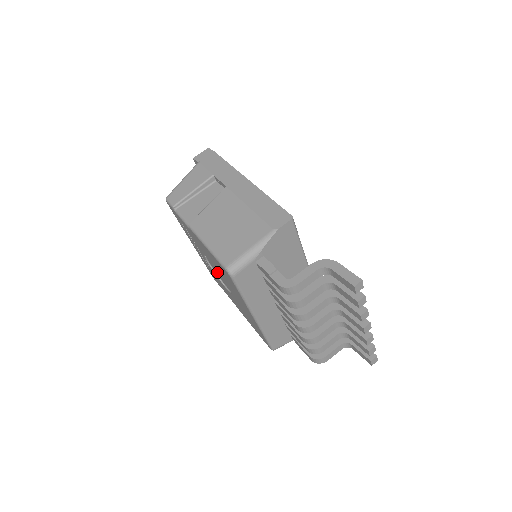
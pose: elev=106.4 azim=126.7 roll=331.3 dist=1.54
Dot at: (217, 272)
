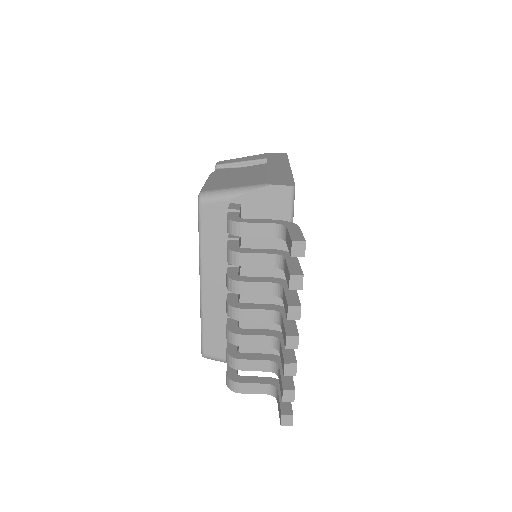
Dot at: occluded
